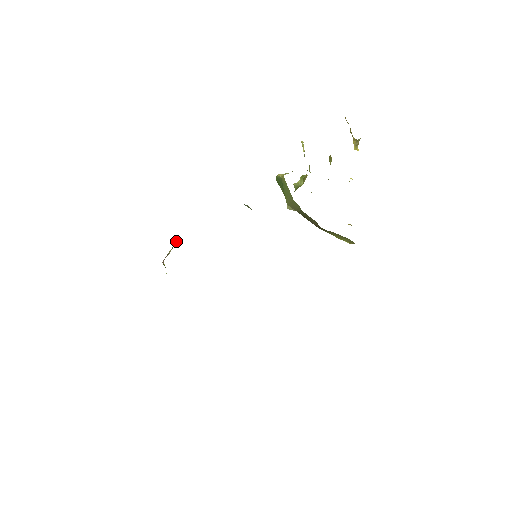
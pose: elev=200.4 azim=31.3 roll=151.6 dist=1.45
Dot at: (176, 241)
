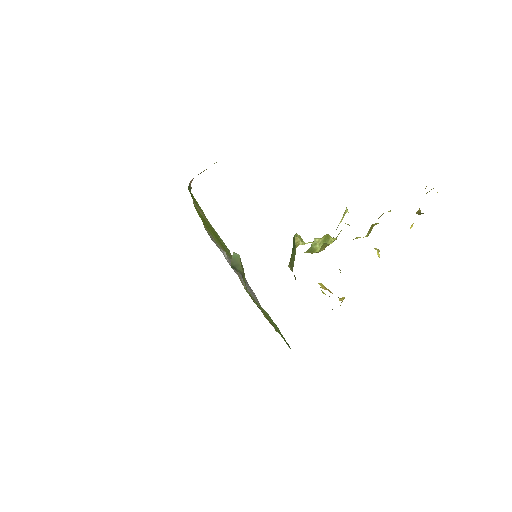
Dot at: (214, 163)
